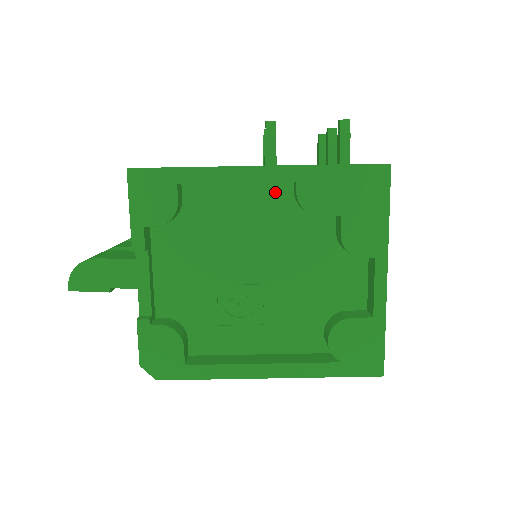
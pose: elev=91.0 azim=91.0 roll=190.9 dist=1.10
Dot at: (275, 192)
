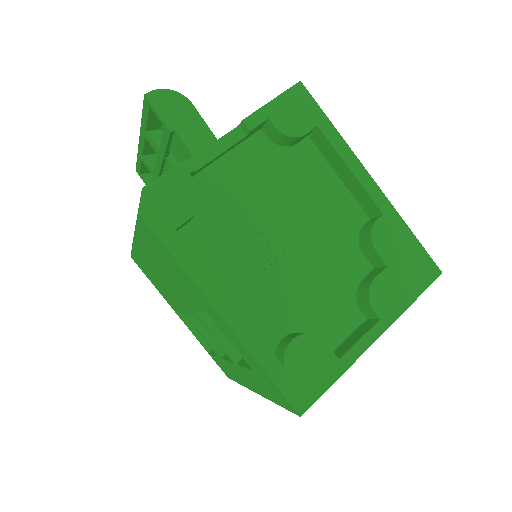
Dot at: (354, 210)
